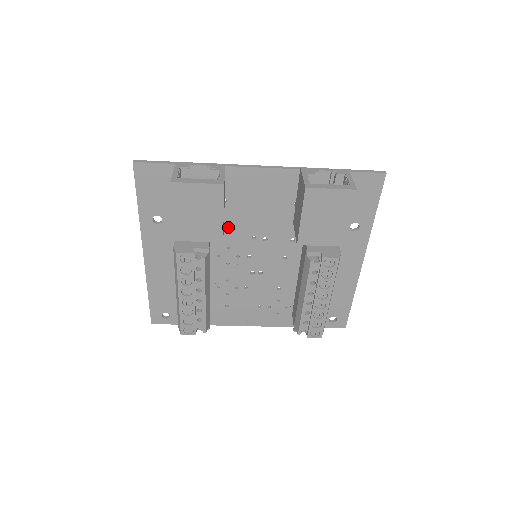
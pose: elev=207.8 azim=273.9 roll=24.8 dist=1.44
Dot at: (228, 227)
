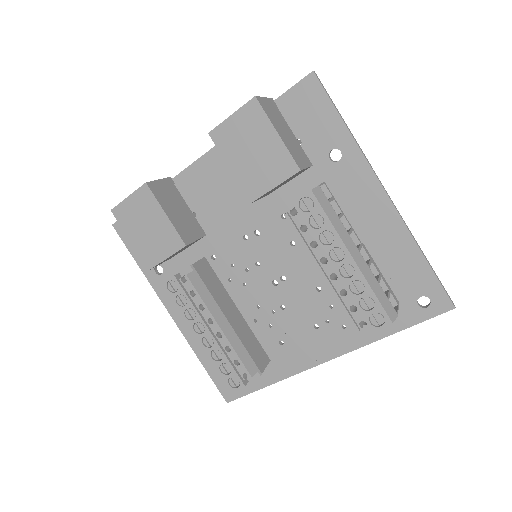
Dot at: (216, 241)
